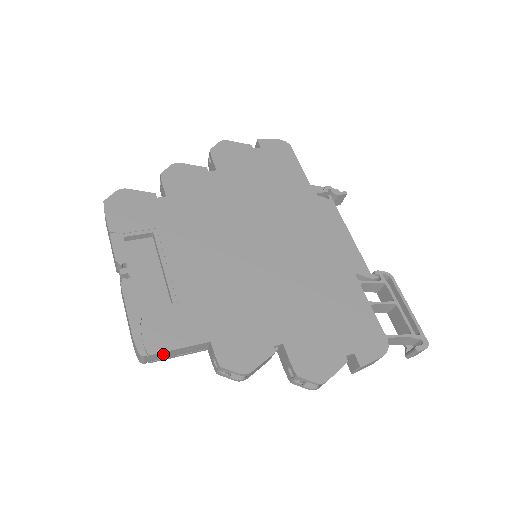
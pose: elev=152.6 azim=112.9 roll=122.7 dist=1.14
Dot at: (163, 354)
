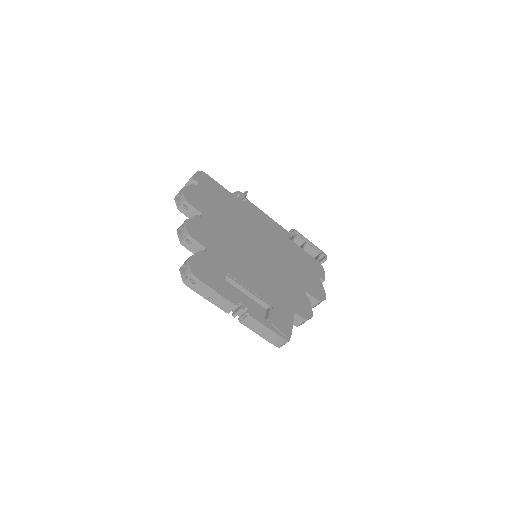
Dot at: occluded
